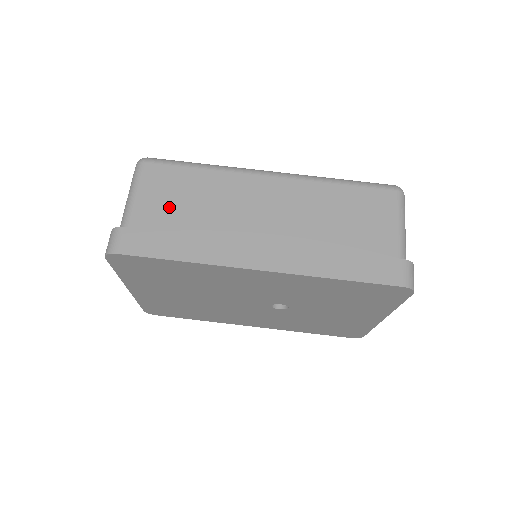
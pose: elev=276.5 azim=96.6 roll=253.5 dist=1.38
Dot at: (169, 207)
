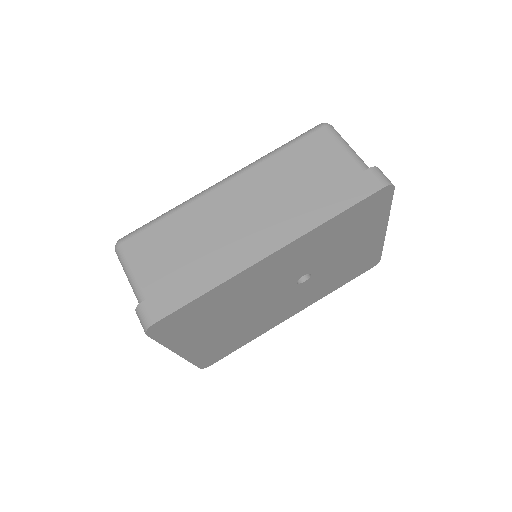
Dot at: (166, 261)
